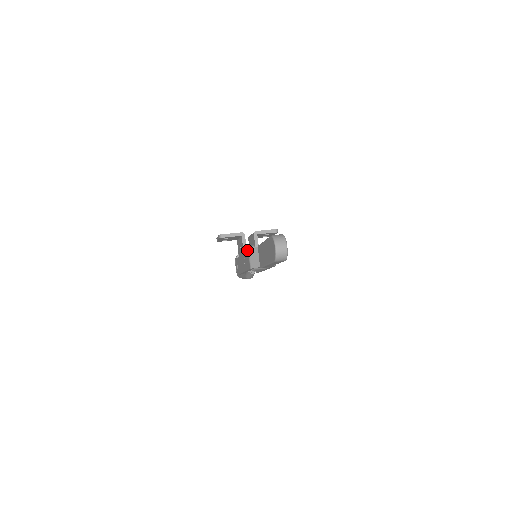
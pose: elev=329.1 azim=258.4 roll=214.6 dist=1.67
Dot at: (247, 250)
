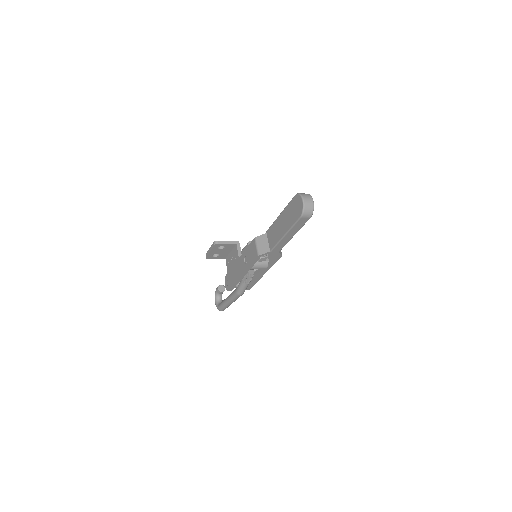
Dot at: (253, 240)
